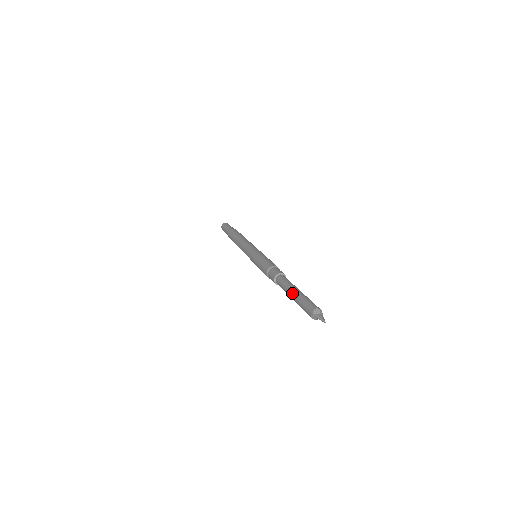
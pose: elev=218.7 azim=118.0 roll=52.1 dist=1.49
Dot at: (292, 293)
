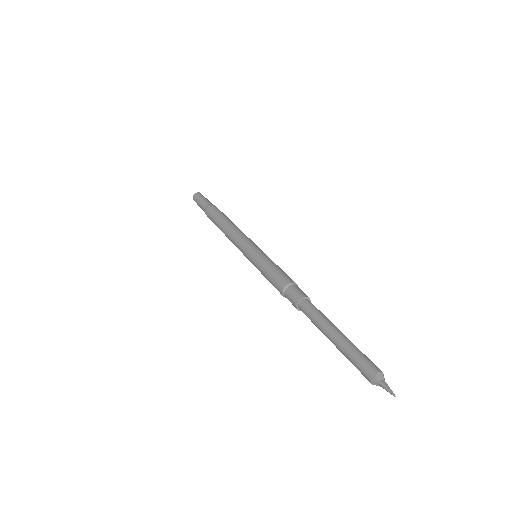
Dot at: (333, 335)
